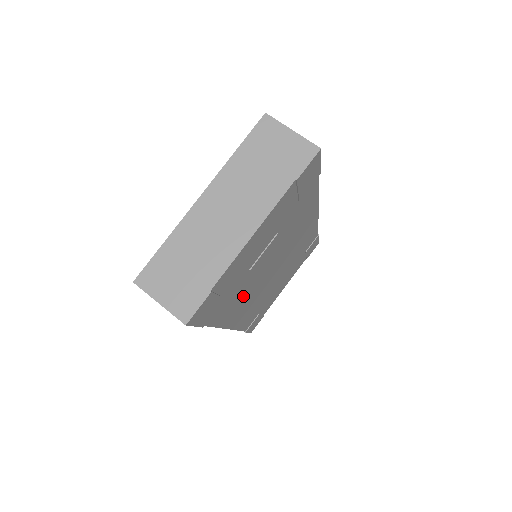
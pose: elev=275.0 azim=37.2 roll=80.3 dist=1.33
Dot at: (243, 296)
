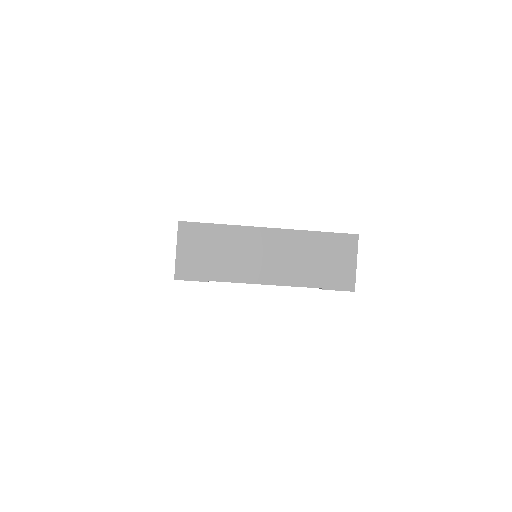
Dot at: occluded
